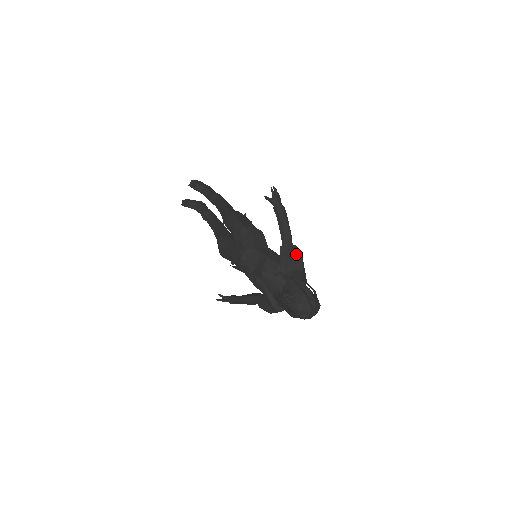
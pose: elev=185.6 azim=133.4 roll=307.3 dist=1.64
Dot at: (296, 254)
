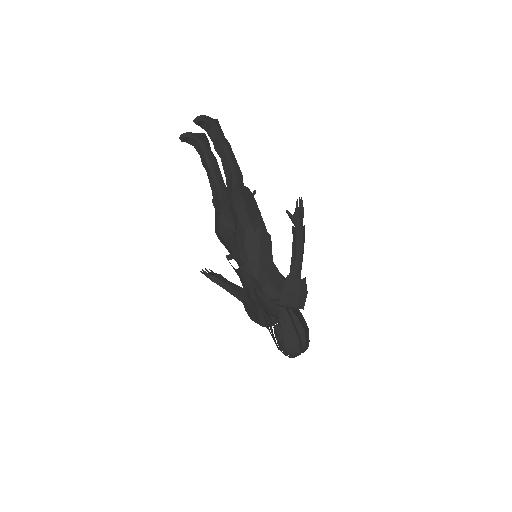
Dot at: (302, 291)
